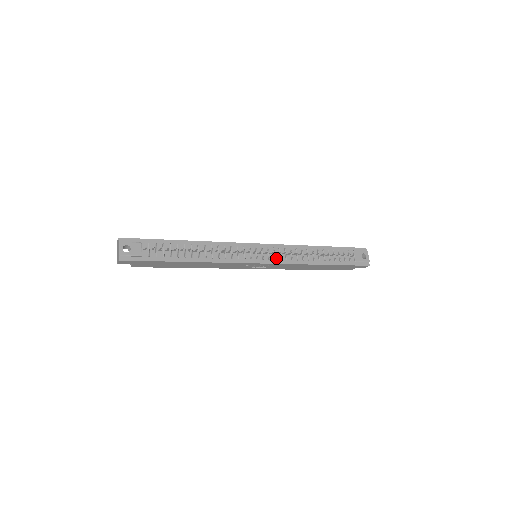
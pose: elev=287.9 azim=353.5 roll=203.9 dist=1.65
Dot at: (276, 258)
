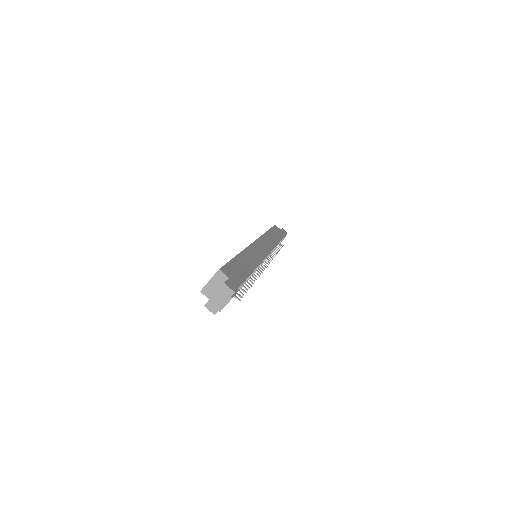
Dot at: occluded
